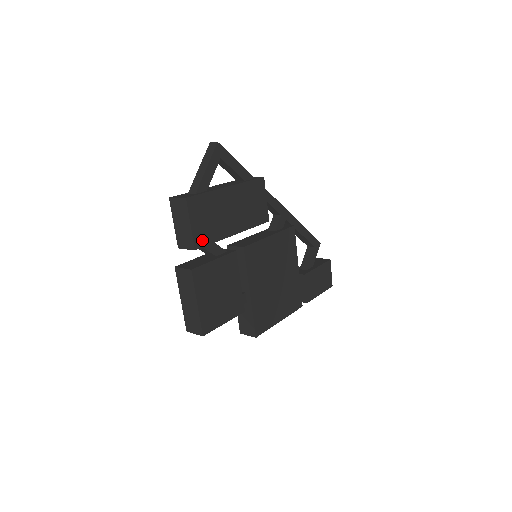
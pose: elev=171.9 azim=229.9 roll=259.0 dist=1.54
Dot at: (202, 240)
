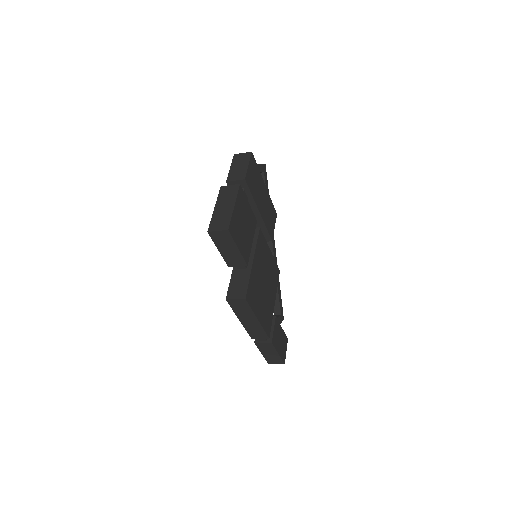
Dot at: (249, 182)
